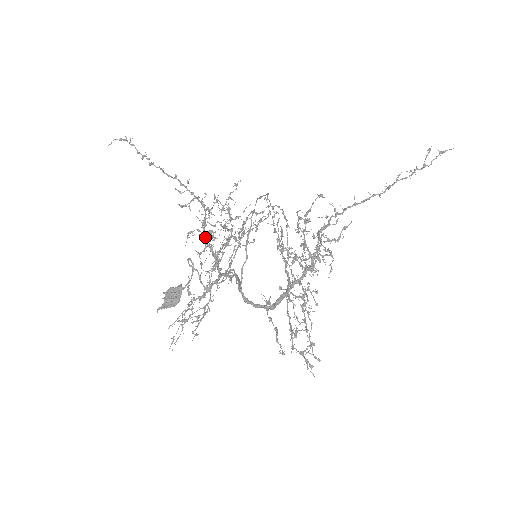
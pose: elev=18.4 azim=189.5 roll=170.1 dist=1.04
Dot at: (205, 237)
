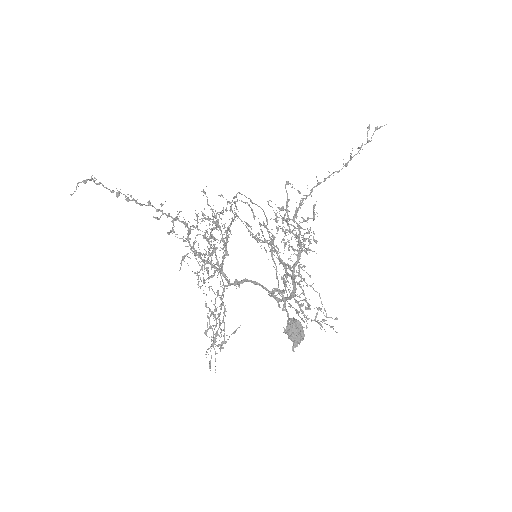
Dot at: (199, 255)
